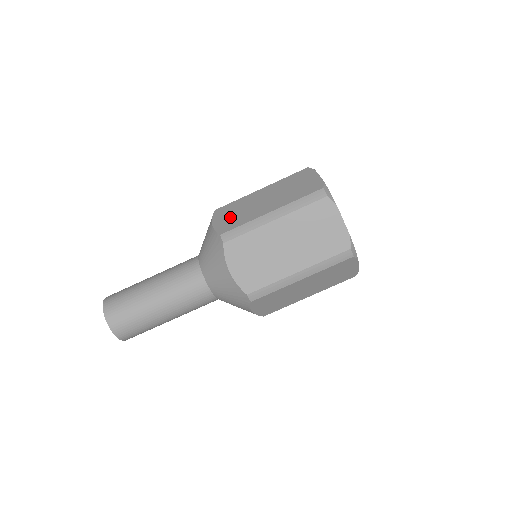
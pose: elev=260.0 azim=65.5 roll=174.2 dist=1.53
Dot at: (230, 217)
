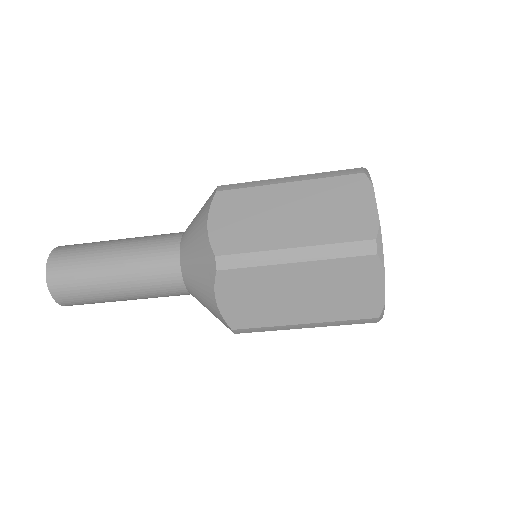
Dot at: (244, 304)
